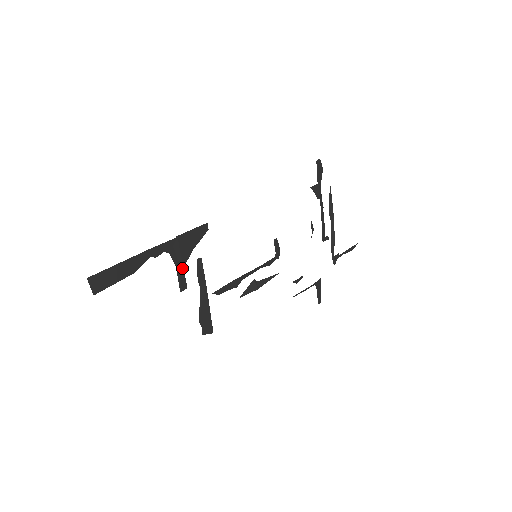
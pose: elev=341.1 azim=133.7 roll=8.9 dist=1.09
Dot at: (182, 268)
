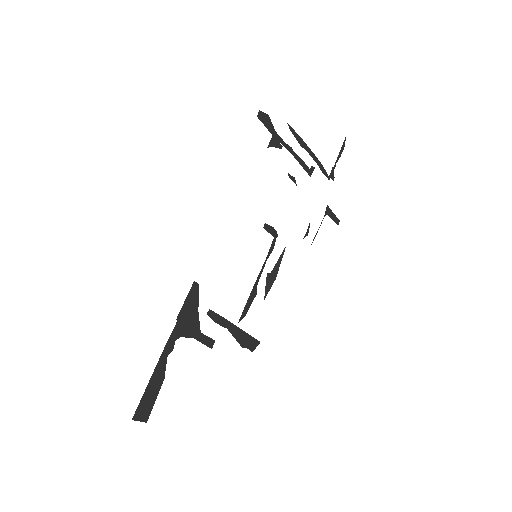
Dot at: (200, 334)
